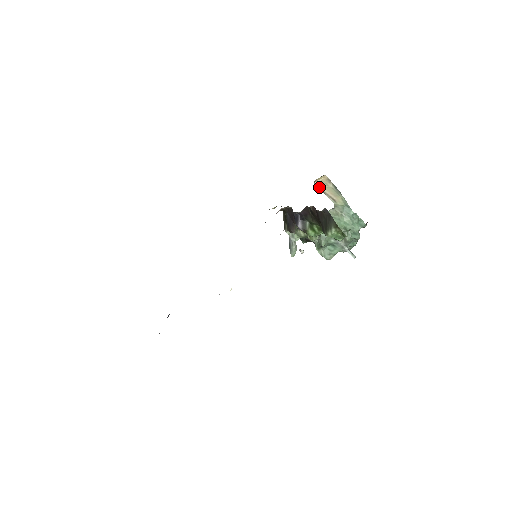
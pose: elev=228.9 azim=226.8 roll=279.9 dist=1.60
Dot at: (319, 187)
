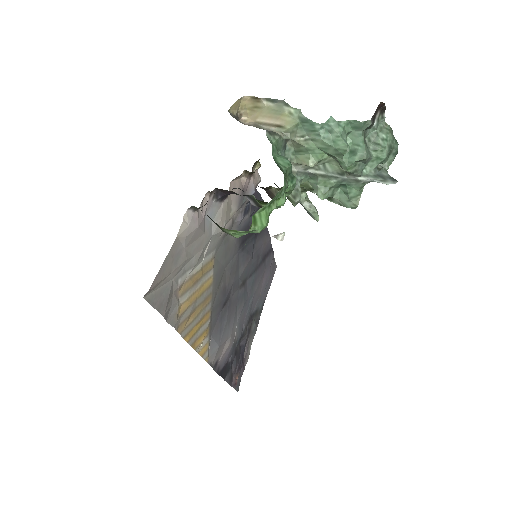
Dot at: (250, 120)
